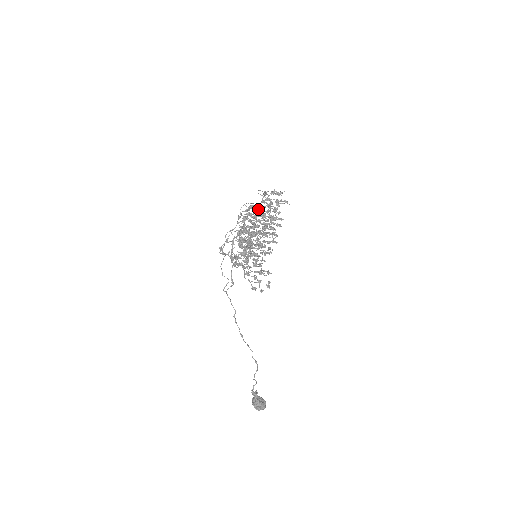
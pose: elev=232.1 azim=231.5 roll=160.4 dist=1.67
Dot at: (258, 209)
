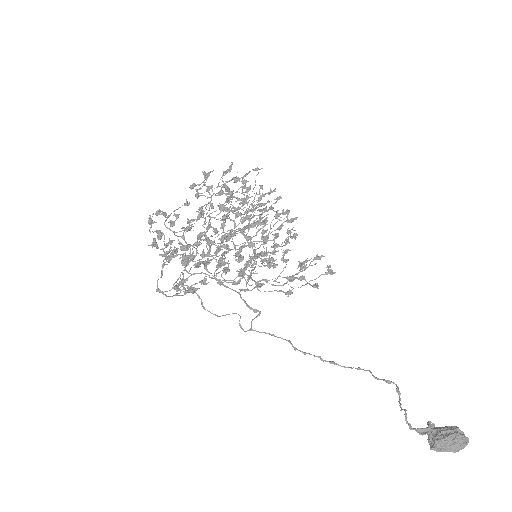
Dot at: (200, 208)
